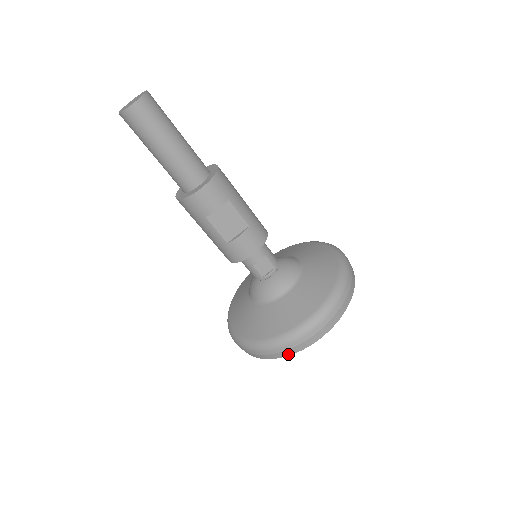
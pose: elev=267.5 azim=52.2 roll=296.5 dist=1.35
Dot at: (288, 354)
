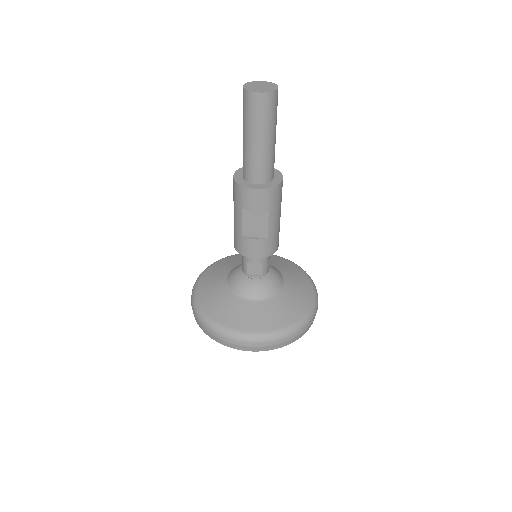
Dot at: (219, 341)
